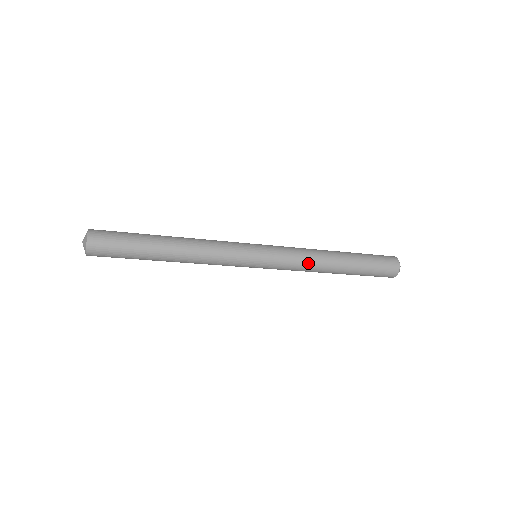
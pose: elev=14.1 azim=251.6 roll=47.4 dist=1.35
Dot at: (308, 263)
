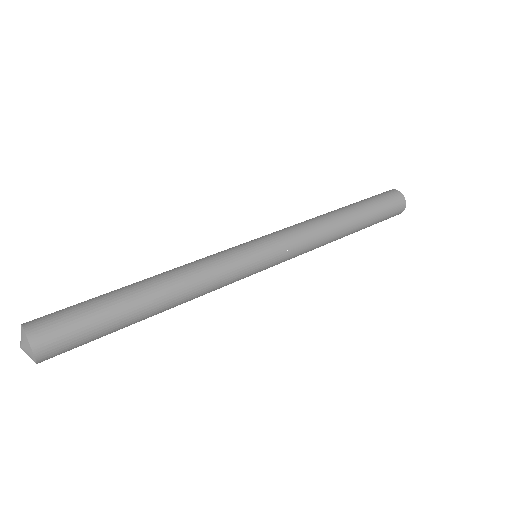
Dot at: (318, 239)
